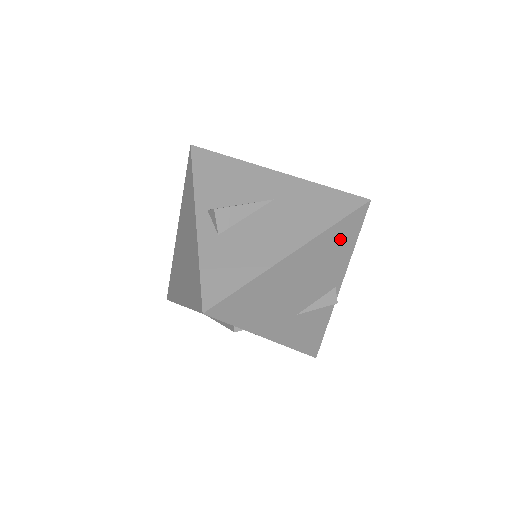
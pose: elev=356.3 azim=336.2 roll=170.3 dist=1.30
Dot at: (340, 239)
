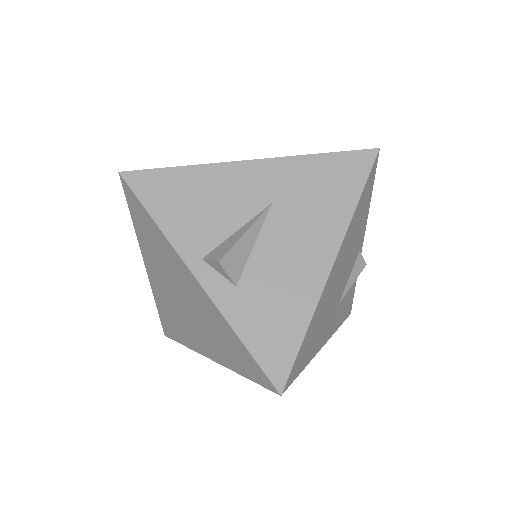
Dot at: (361, 209)
